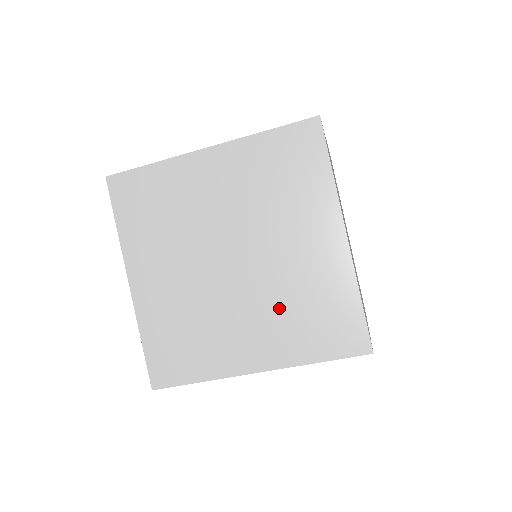
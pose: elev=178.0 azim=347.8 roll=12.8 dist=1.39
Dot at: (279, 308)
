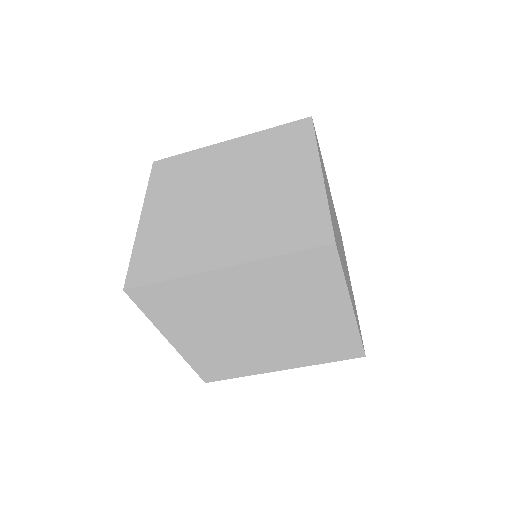
Dot at: (257, 220)
